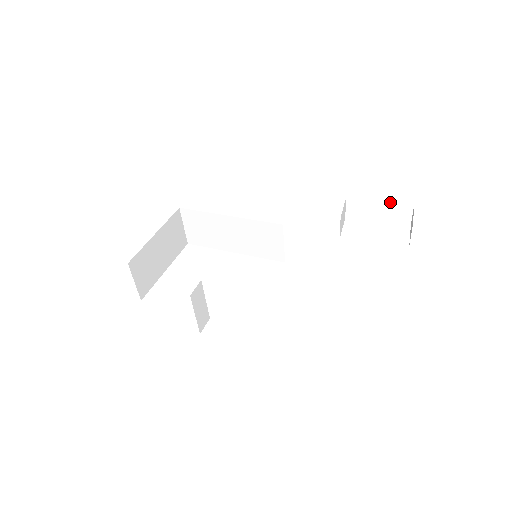
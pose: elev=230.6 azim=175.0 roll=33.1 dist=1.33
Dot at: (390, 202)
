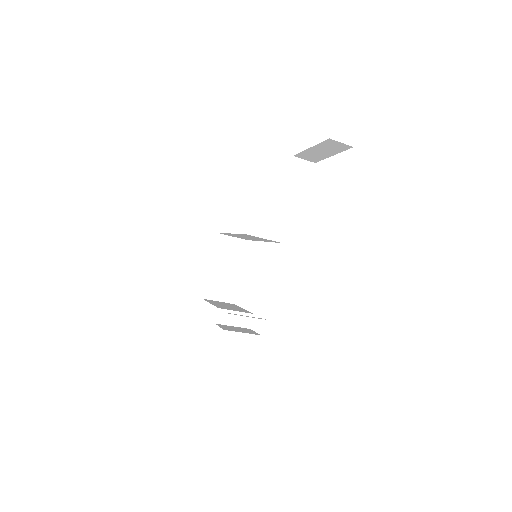
Dot at: (317, 145)
